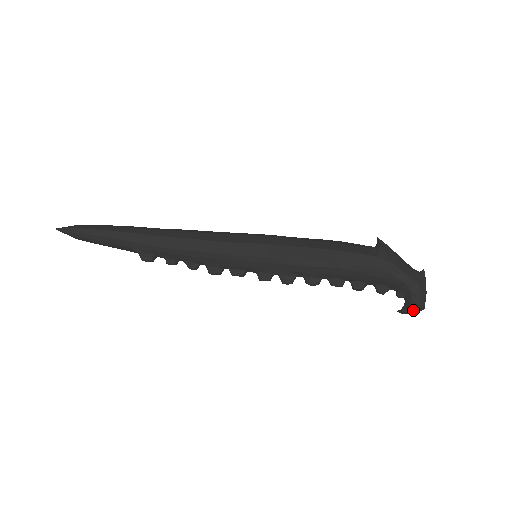
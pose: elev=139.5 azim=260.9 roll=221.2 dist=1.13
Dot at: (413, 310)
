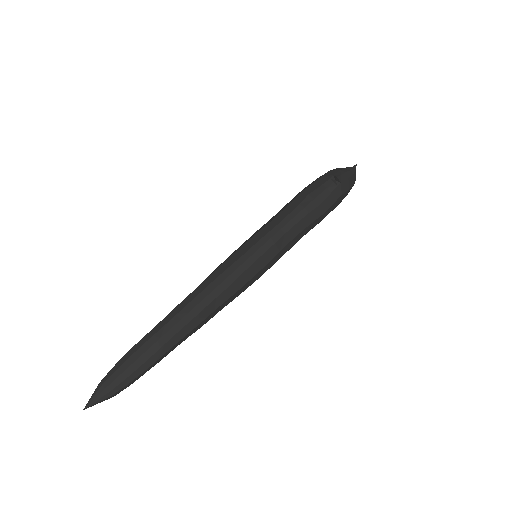
Dot at: occluded
